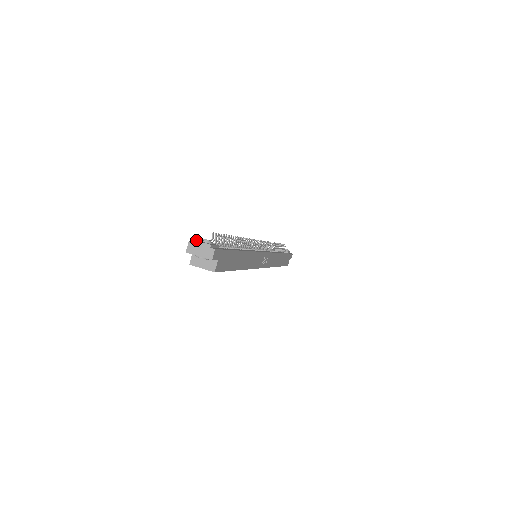
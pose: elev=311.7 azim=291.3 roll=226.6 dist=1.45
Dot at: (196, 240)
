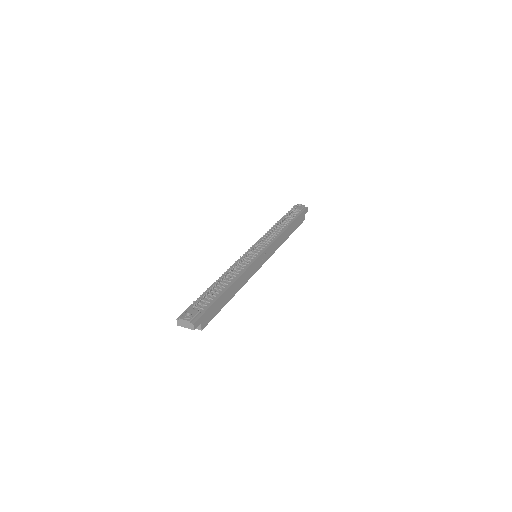
Dot at: (180, 318)
